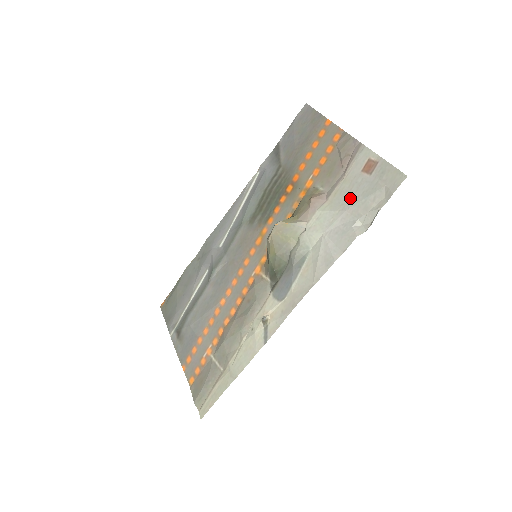
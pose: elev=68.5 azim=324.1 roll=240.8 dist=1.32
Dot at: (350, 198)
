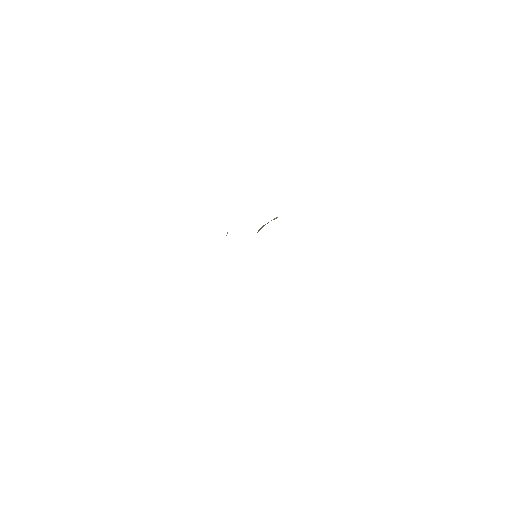
Dot at: occluded
